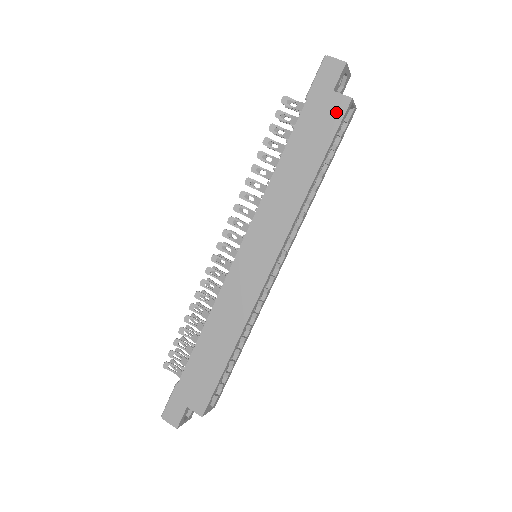
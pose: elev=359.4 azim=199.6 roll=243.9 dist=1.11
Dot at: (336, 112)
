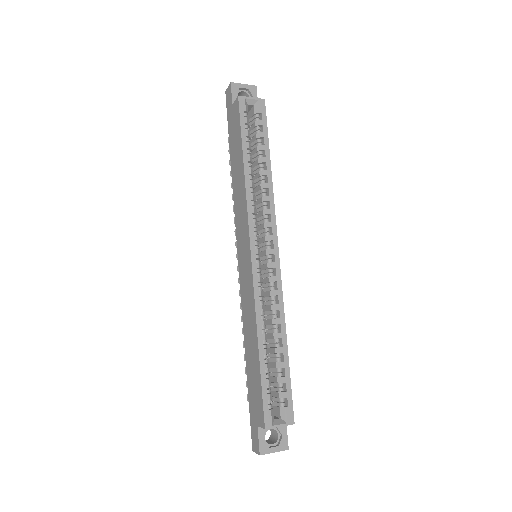
Dot at: (237, 113)
